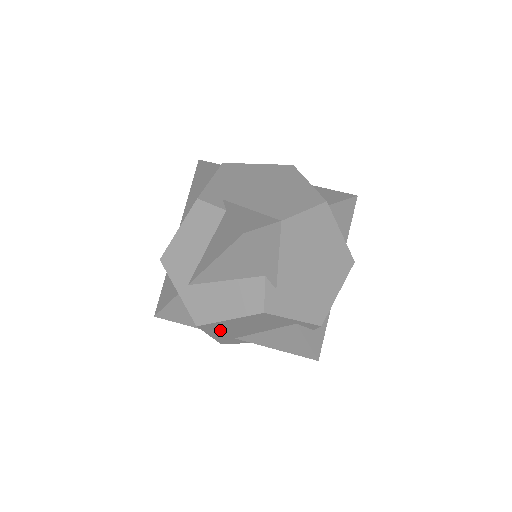
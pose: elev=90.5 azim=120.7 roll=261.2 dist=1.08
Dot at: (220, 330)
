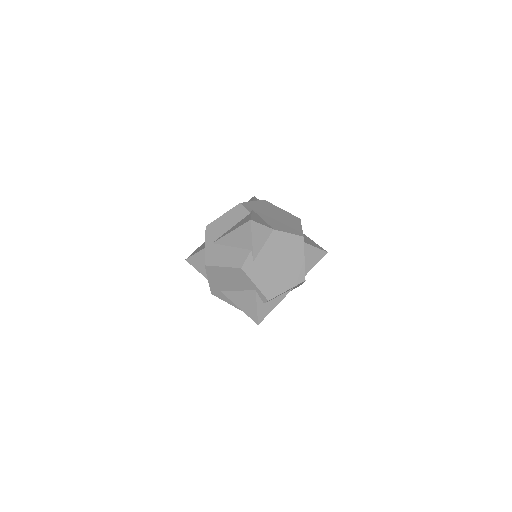
Dot at: (215, 277)
